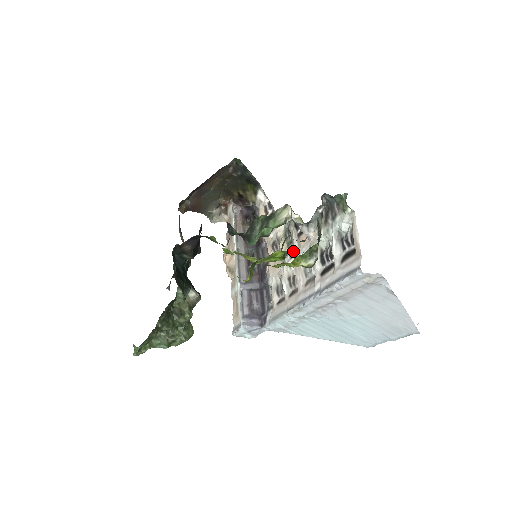
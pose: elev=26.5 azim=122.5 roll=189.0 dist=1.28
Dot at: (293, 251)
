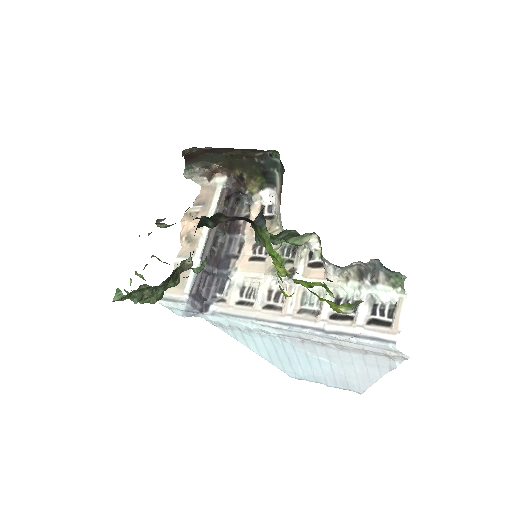
Dot at: (294, 273)
